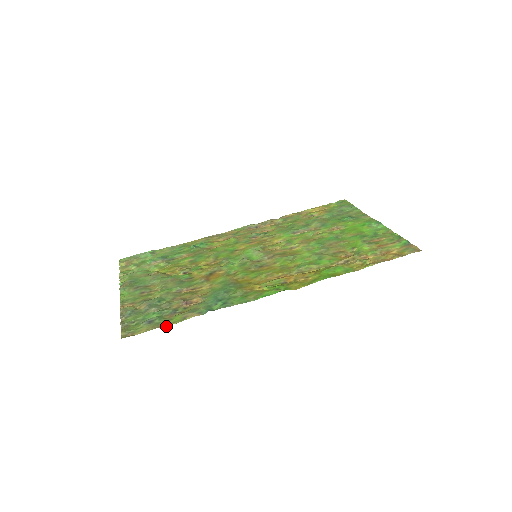
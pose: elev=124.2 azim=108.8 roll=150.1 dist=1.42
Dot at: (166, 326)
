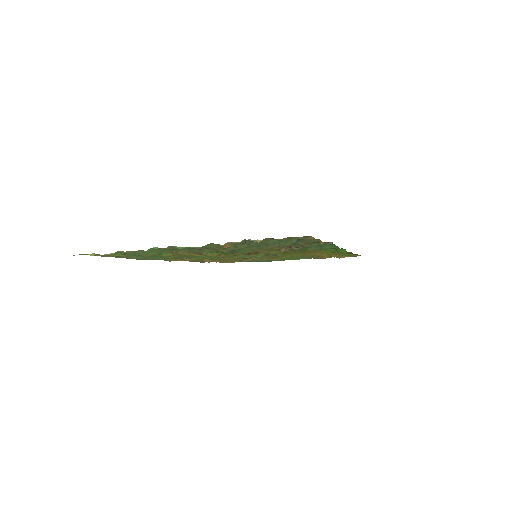
Dot at: occluded
